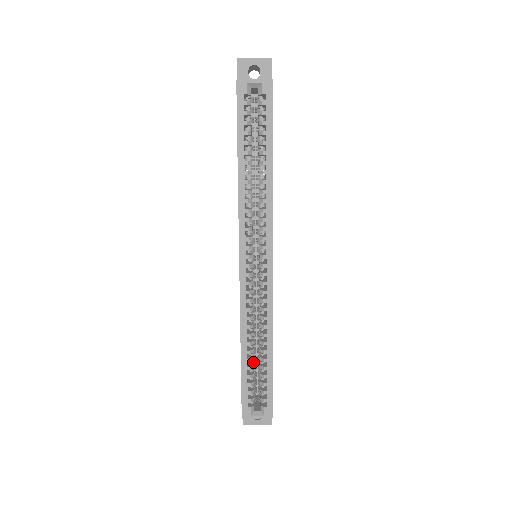
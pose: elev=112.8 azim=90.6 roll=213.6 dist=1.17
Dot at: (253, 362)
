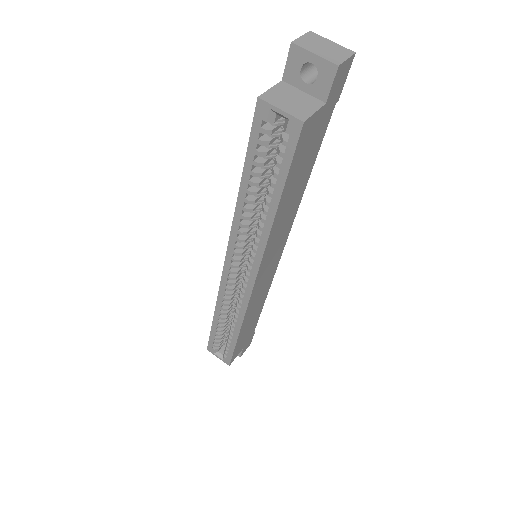
Dot at: (226, 326)
